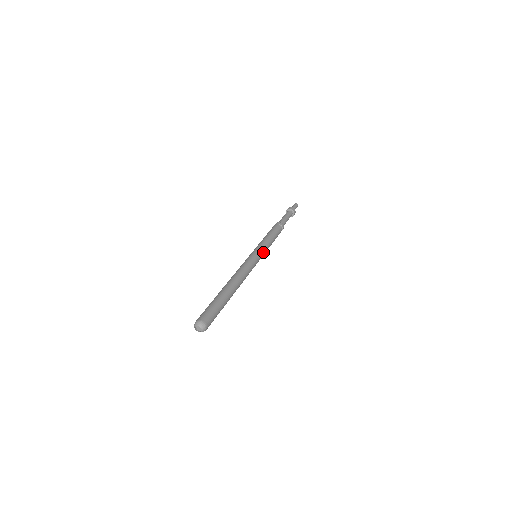
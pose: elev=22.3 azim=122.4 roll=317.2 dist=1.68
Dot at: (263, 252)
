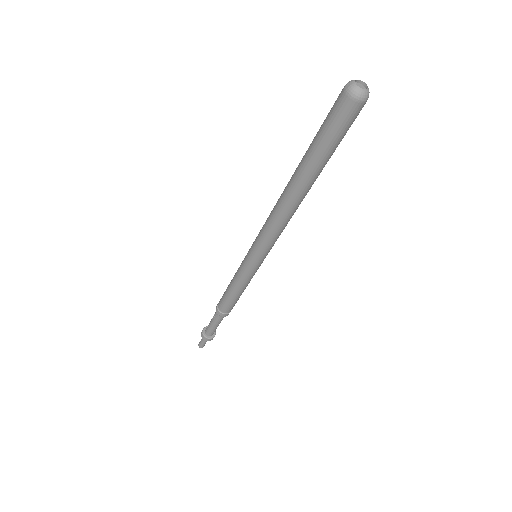
Dot at: (259, 266)
